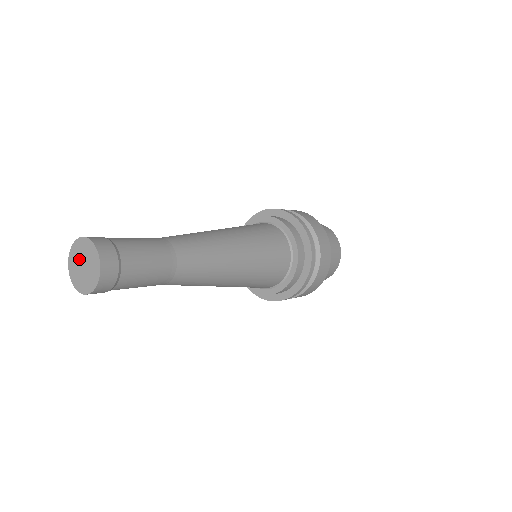
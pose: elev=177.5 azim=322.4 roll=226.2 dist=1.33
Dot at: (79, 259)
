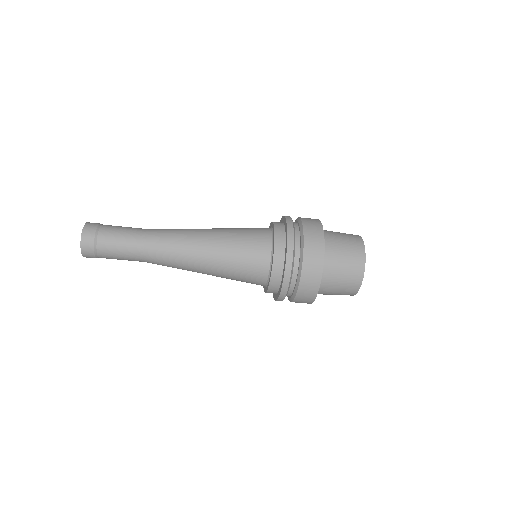
Dot at: occluded
